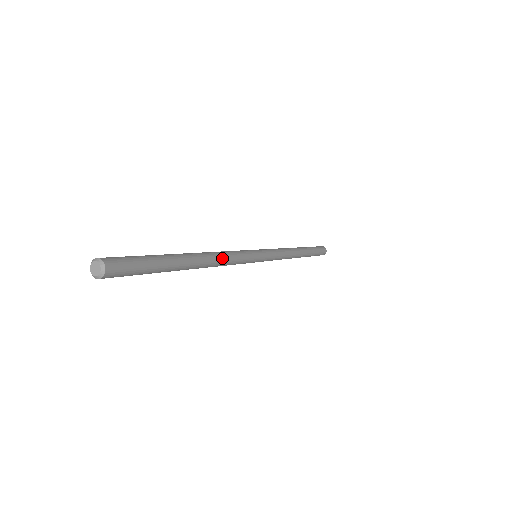
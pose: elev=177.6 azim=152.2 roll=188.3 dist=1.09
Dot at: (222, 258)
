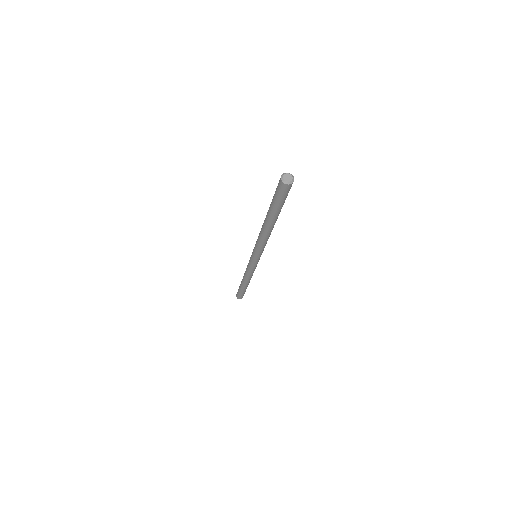
Dot at: occluded
